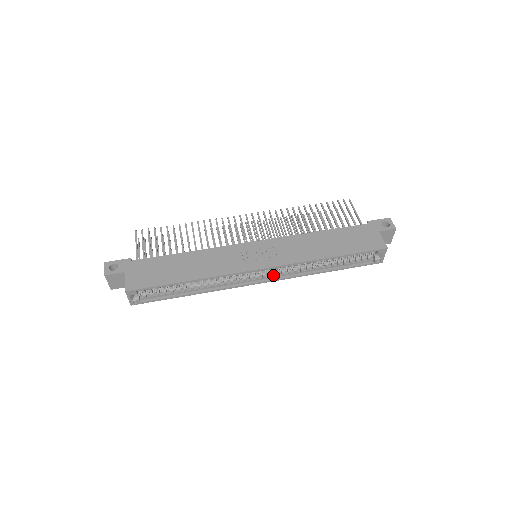
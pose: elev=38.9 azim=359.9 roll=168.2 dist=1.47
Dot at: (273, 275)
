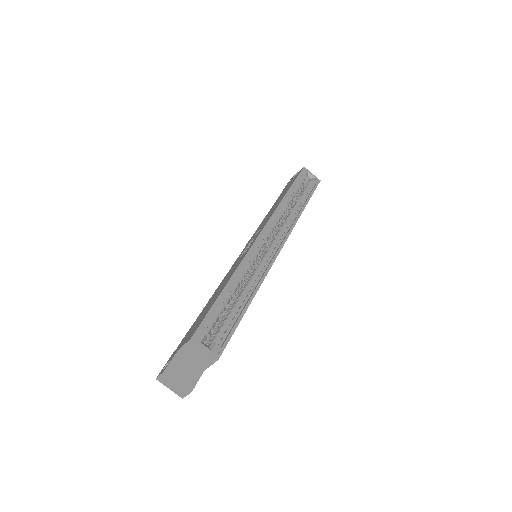
Dot at: (279, 240)
